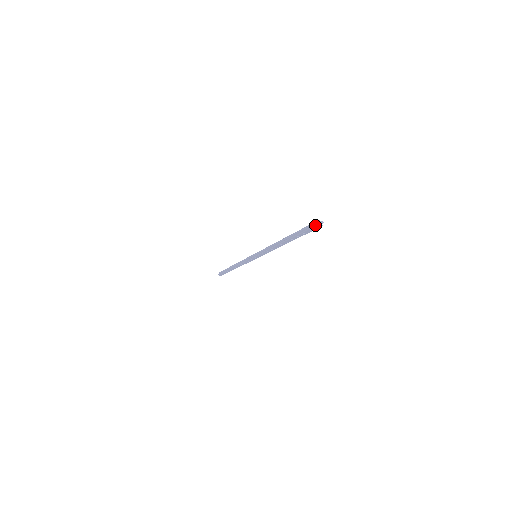
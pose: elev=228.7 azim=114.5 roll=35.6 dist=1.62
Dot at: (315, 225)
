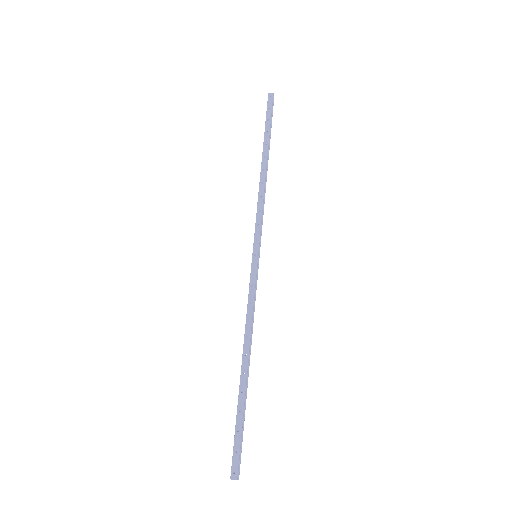
Dot at: (232, 472)
